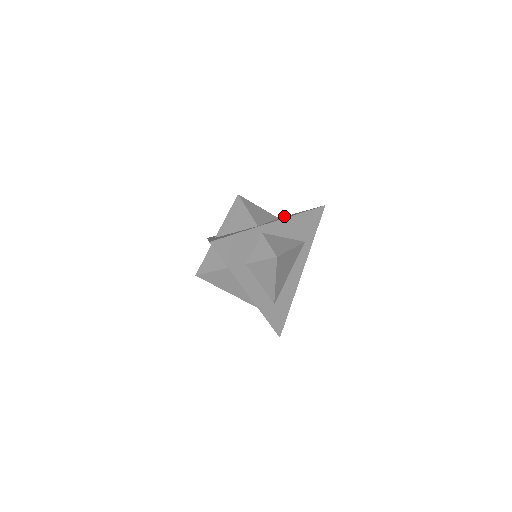
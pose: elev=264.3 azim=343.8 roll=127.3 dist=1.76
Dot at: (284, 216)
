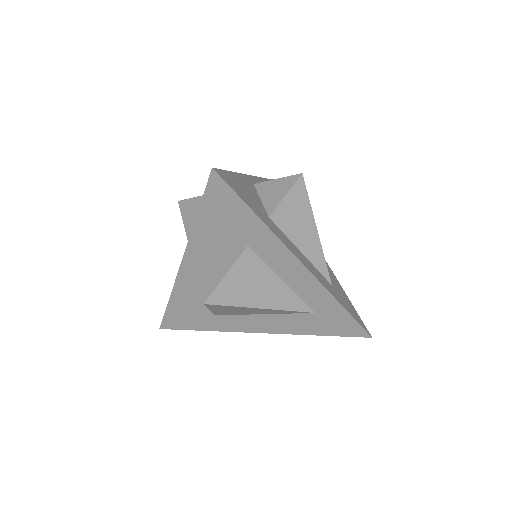
Dot at: occluded
